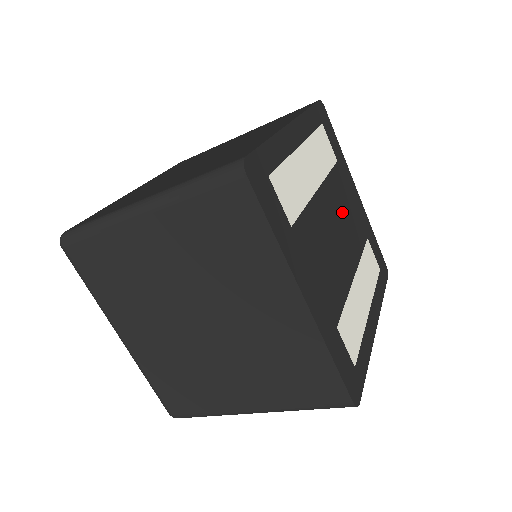
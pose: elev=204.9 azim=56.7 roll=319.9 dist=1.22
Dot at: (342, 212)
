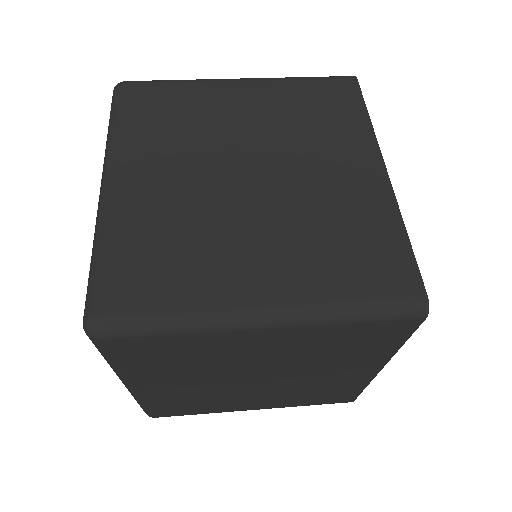
Dot at: occluded
